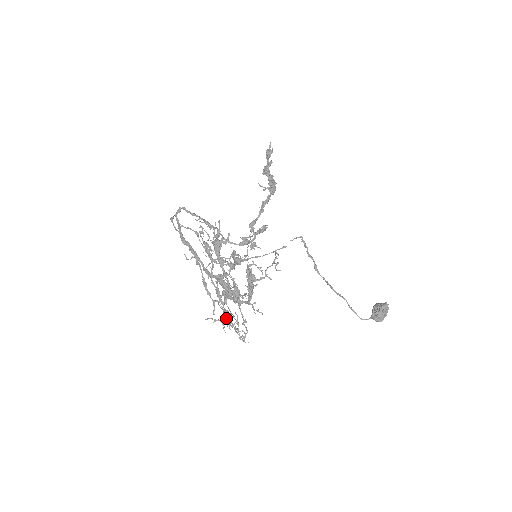
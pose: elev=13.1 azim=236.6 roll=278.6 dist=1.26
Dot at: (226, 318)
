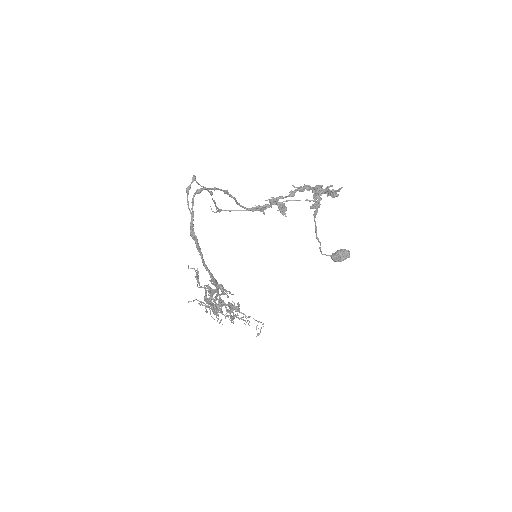
Dot at: occluded
